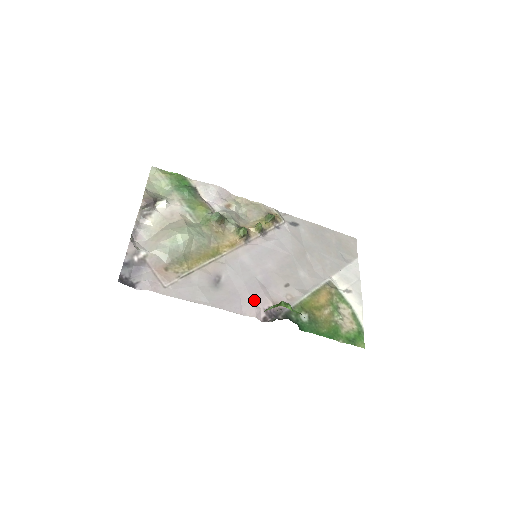
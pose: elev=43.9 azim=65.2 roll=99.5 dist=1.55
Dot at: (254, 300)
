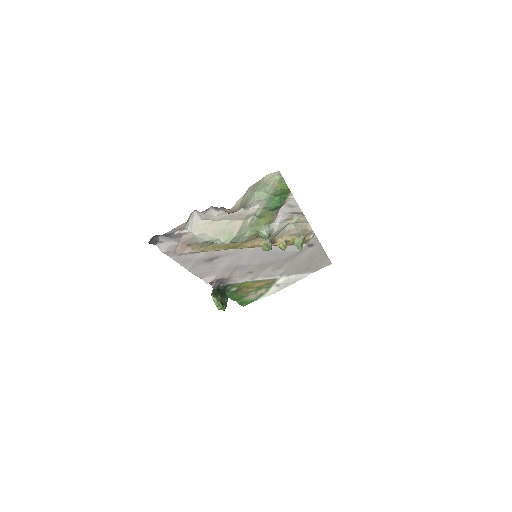
Dot at: (219, 275)
